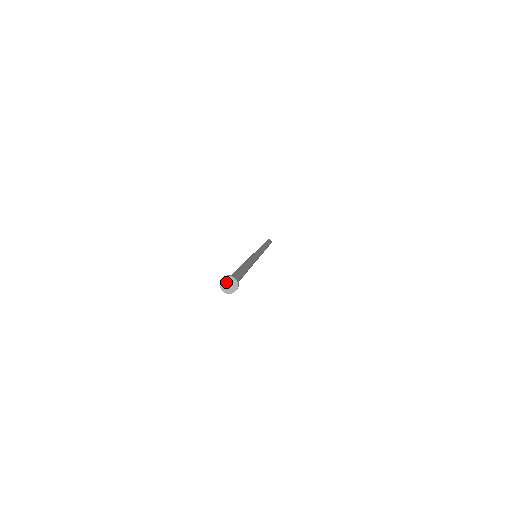
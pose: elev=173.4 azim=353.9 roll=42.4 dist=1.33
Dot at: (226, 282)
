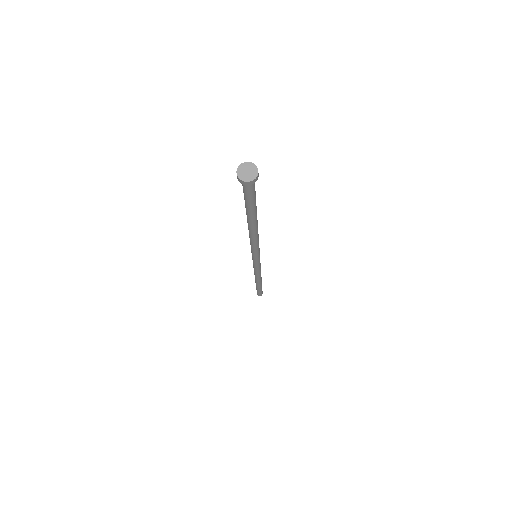
Dot at: (242, 172)
